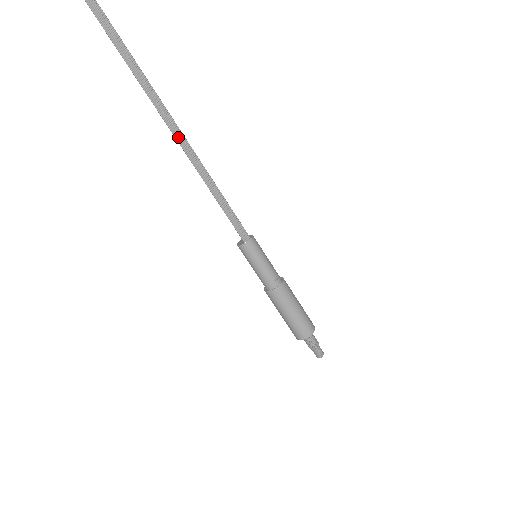
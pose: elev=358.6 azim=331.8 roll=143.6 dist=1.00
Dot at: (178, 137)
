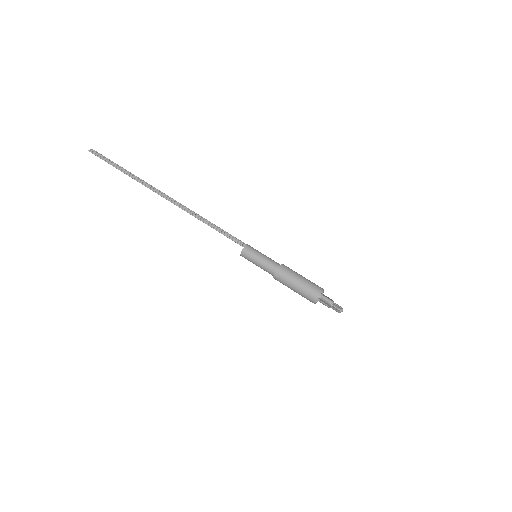
Dot at: (178, 205)
